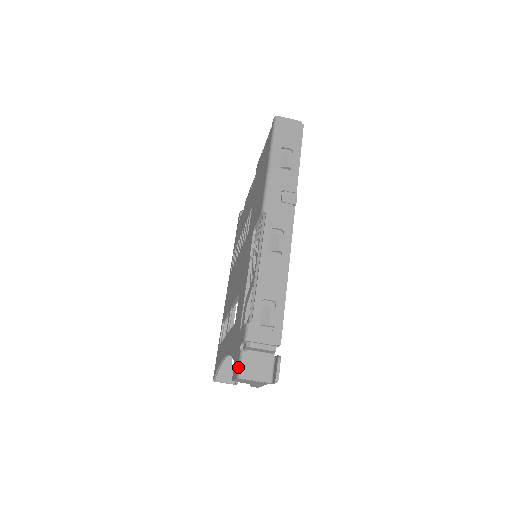
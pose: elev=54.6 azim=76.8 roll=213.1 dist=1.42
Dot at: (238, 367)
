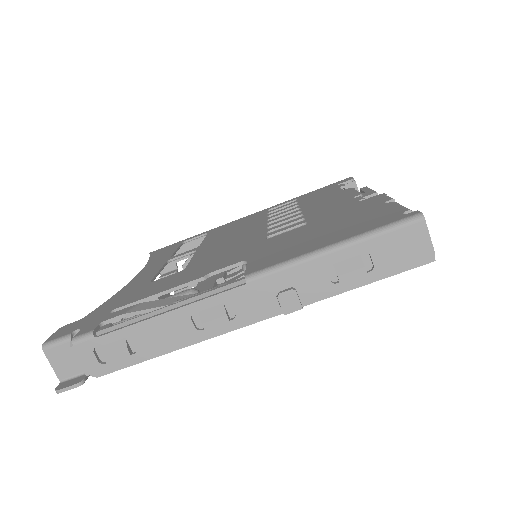
Dot at: (54, 340)
